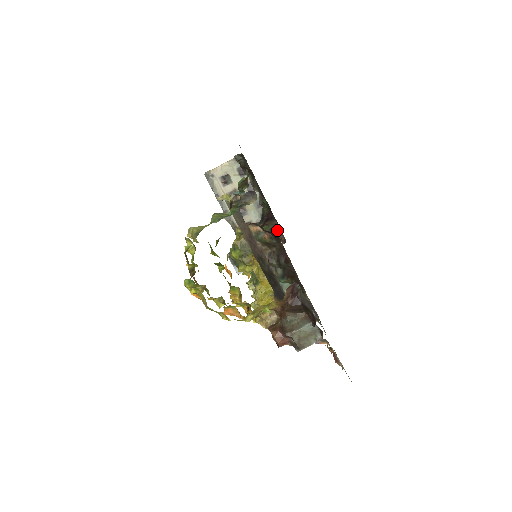
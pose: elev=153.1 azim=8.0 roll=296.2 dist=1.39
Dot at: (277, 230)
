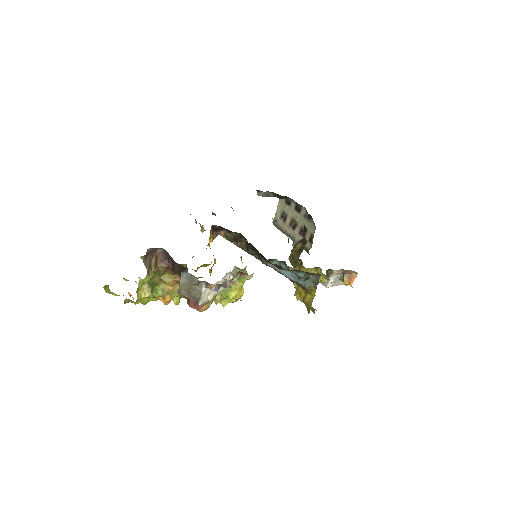
Dot at: (304, 226)
